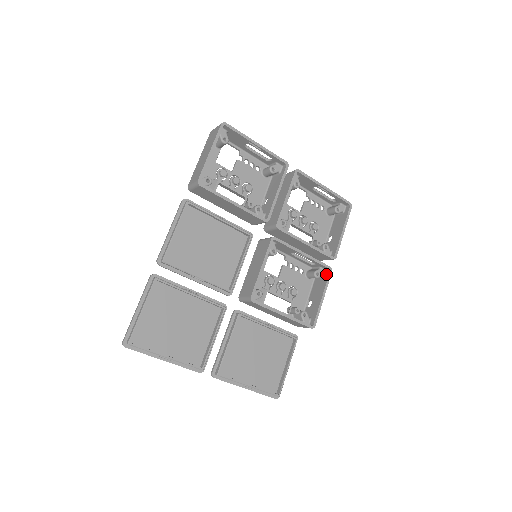
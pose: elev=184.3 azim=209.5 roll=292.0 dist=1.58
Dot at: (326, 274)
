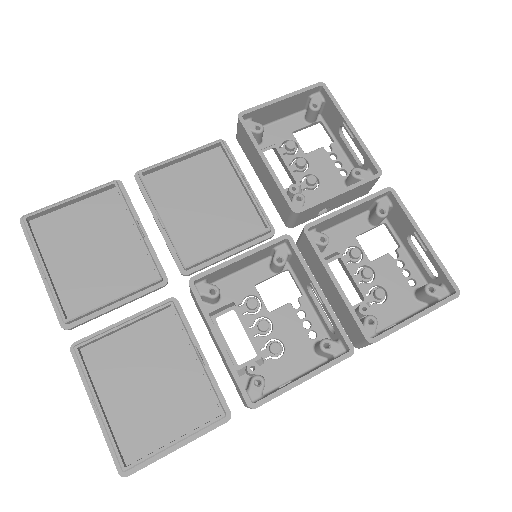
Dot at: (340, 355)
